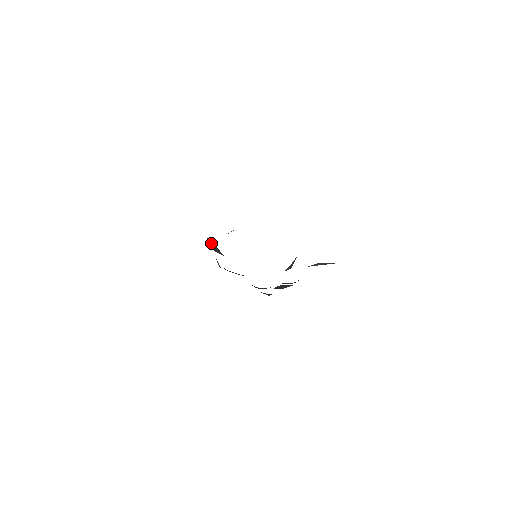
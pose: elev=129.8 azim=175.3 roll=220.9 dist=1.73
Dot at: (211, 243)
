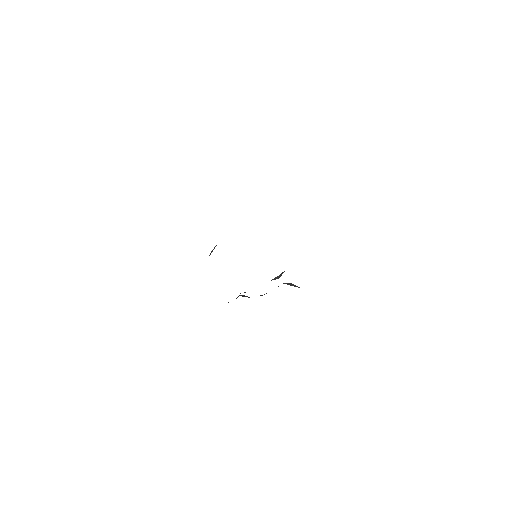
Dot at: occluded
